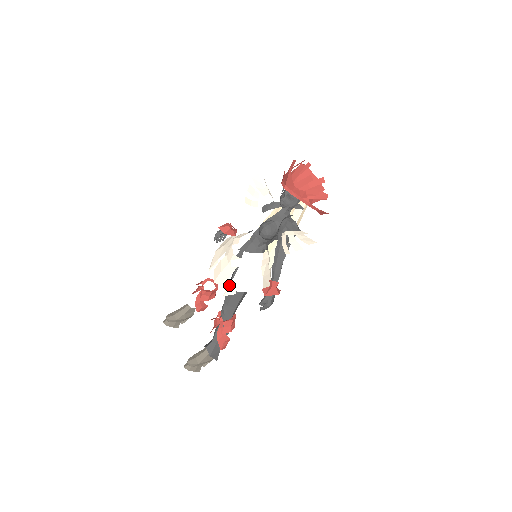
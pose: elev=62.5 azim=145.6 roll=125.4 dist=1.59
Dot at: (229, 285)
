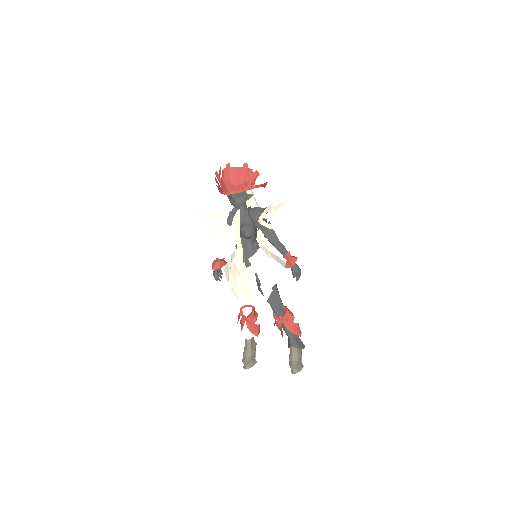
Dot at: (263, 290)
